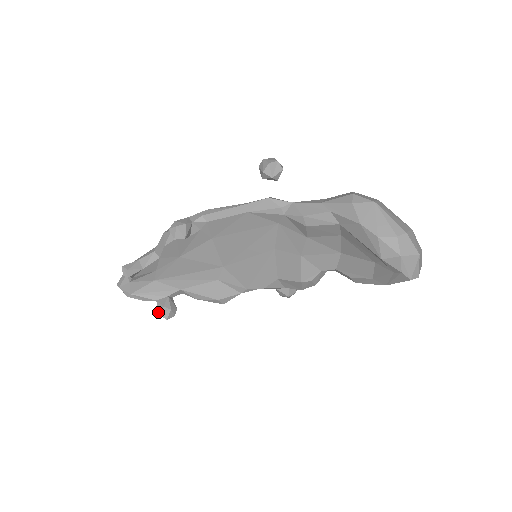
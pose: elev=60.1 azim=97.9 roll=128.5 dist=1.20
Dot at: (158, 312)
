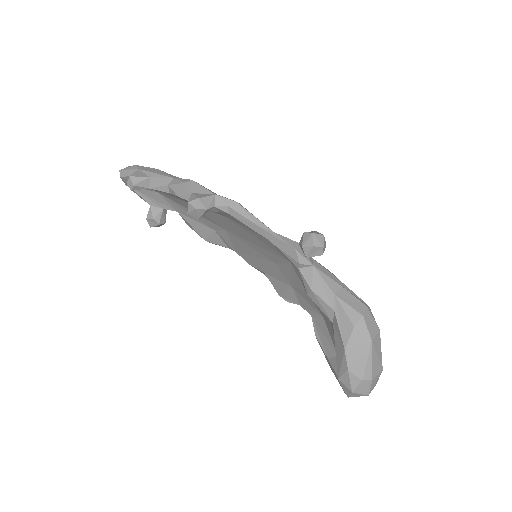
Dot at: occluded
